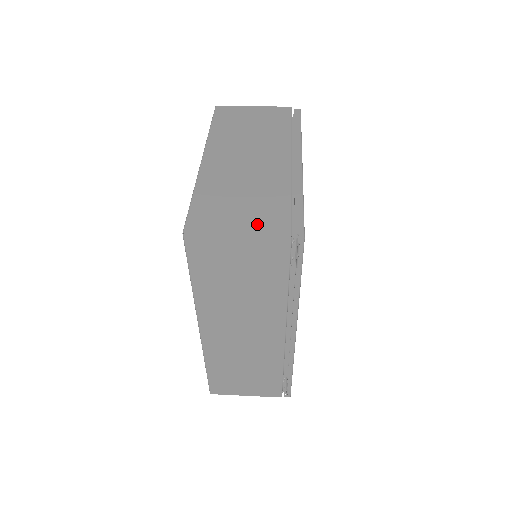
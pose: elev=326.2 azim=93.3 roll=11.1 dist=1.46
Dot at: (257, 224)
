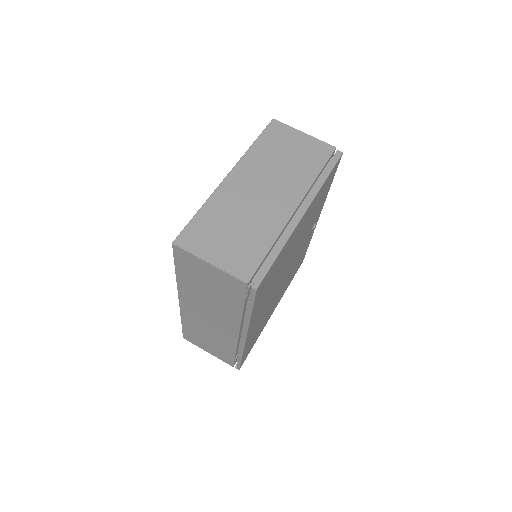
Dot at: (229, 260)
